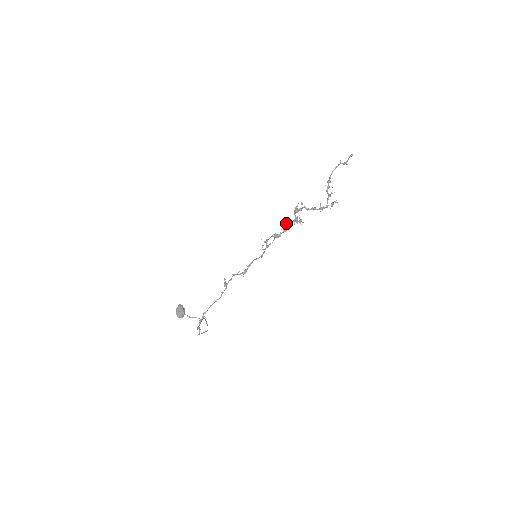
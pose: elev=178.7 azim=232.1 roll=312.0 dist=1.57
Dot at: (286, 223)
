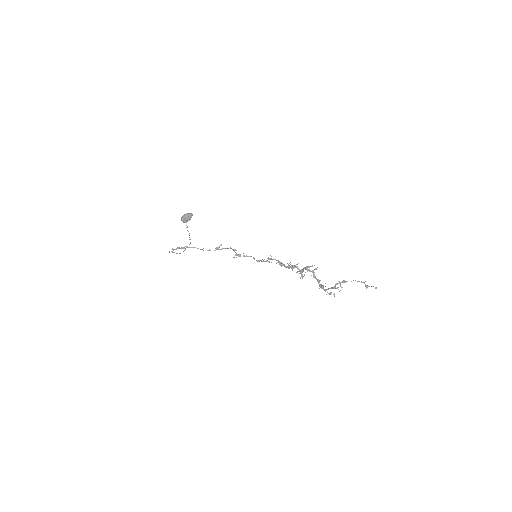
Dot at: (293, 265)
